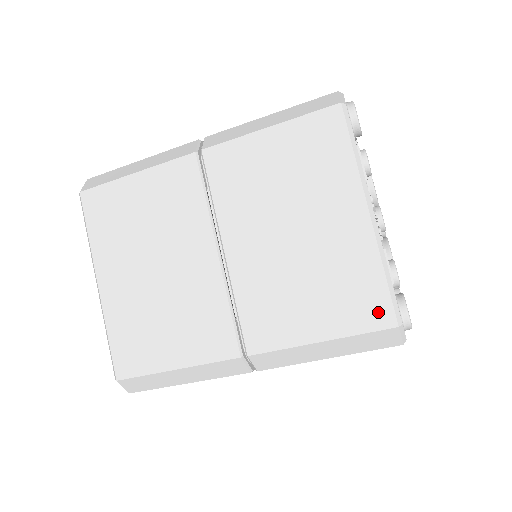
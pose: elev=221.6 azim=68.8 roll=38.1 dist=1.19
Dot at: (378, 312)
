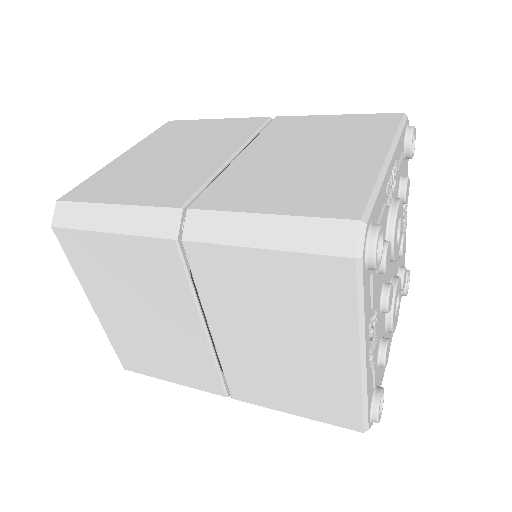
Dot at: (349, 420)
